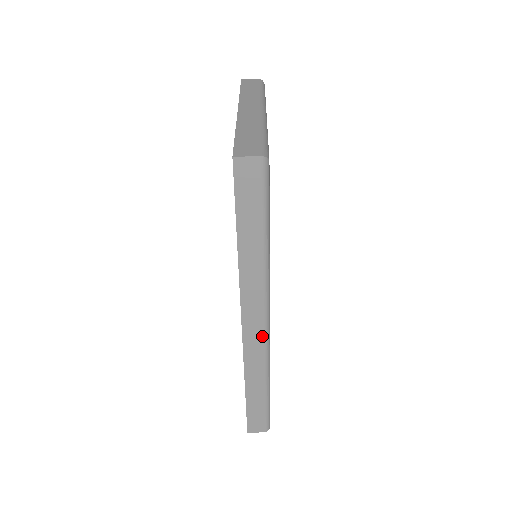
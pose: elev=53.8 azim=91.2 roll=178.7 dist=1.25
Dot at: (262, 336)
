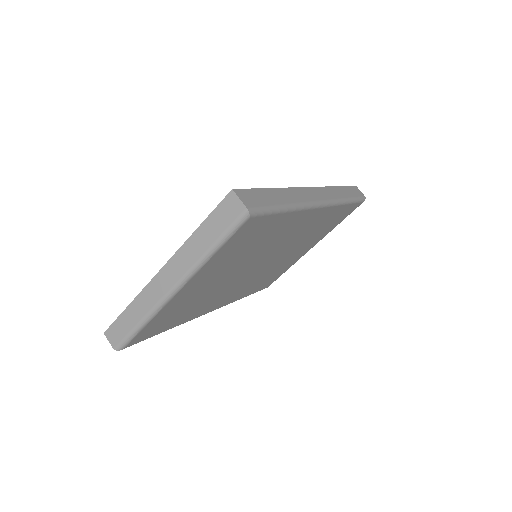
Dot at: (317, 200)
